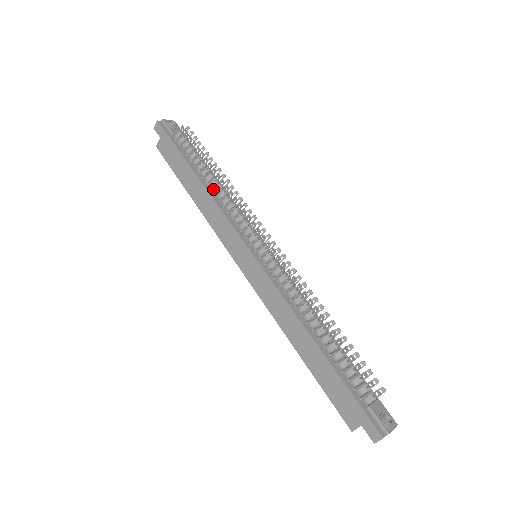
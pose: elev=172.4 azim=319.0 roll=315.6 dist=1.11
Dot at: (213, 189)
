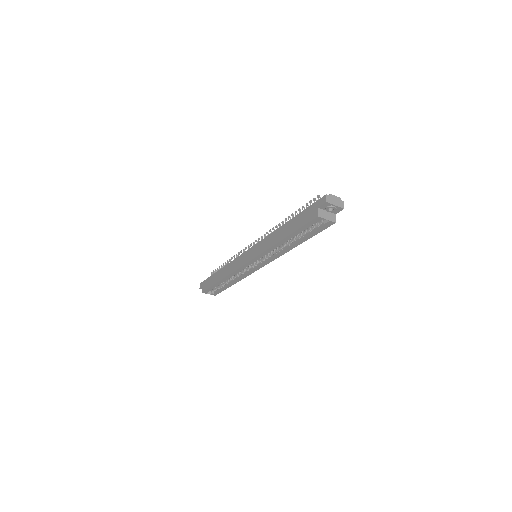
Dot at: occluded
